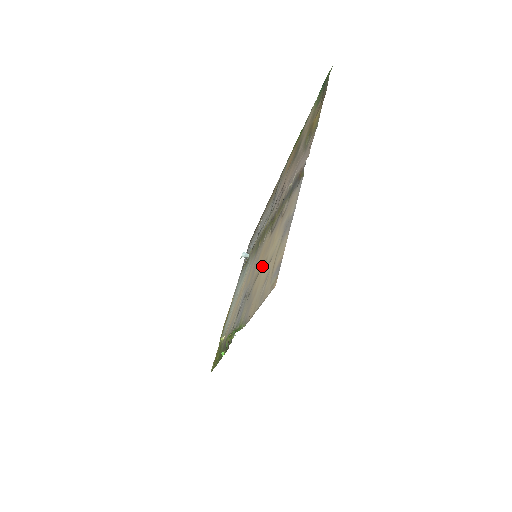
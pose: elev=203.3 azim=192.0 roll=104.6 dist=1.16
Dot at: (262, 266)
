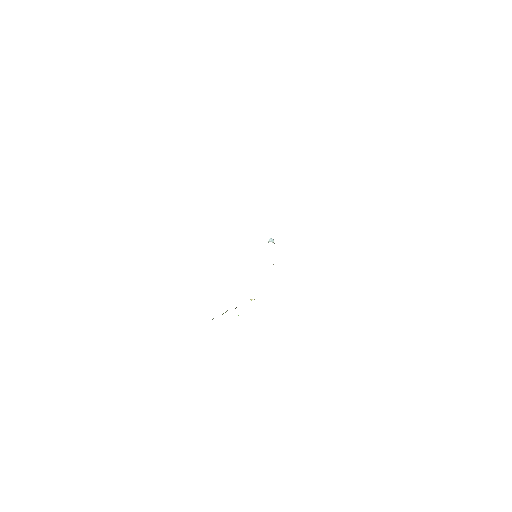
Dot at: occluded
